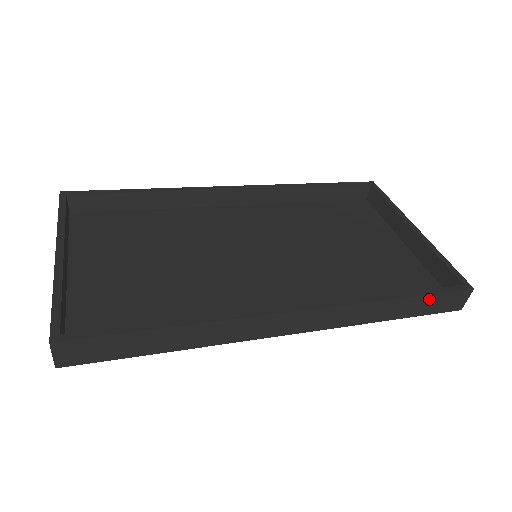
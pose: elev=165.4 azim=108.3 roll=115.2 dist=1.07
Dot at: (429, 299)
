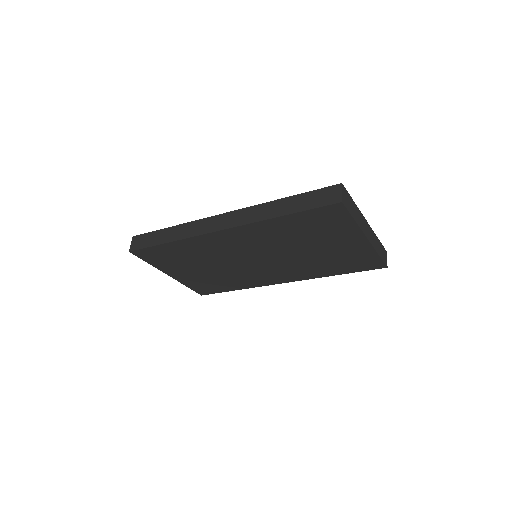
Dot at: (307, 196)
